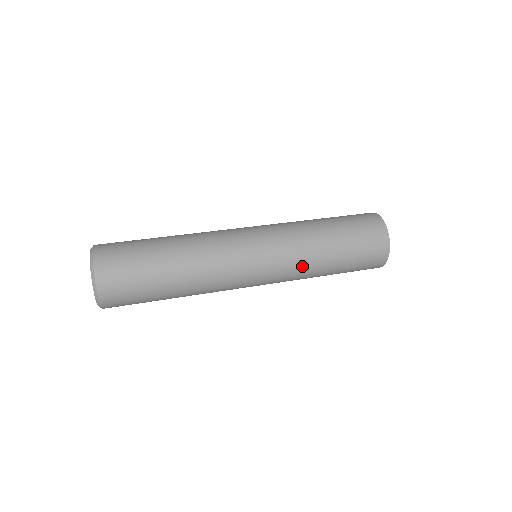
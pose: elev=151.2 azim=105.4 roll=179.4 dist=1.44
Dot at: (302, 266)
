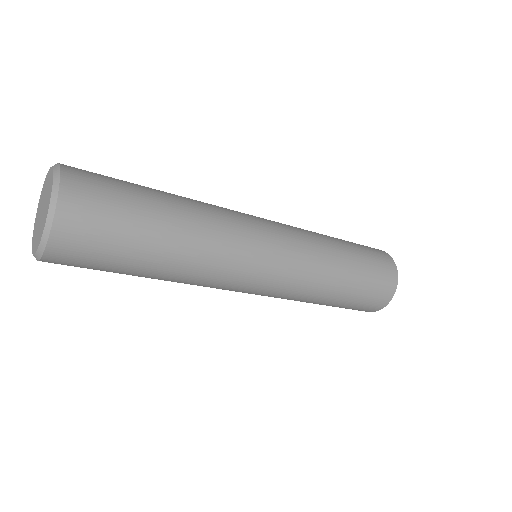
Dot at: (318, 259)
